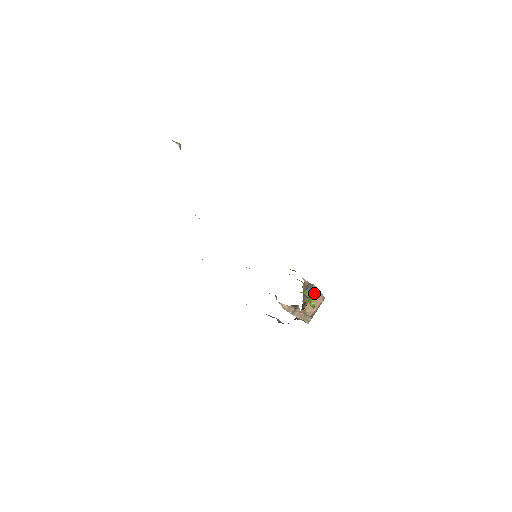
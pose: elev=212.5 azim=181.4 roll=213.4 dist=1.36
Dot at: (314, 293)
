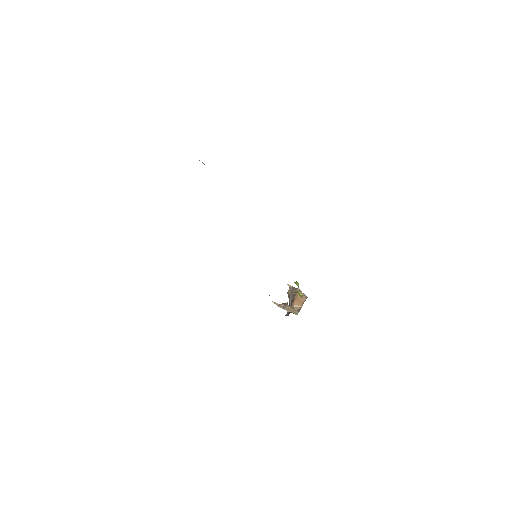
Dot at: occluded
